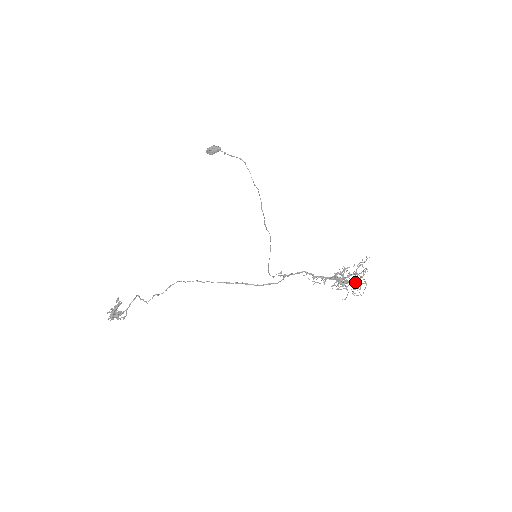
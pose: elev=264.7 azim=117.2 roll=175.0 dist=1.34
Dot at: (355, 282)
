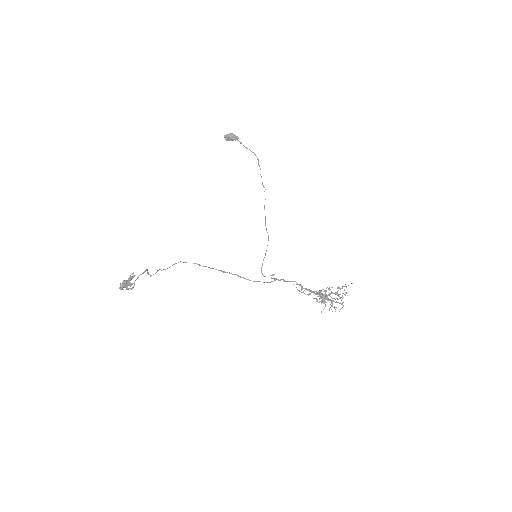
Dot at: (334, 301)
